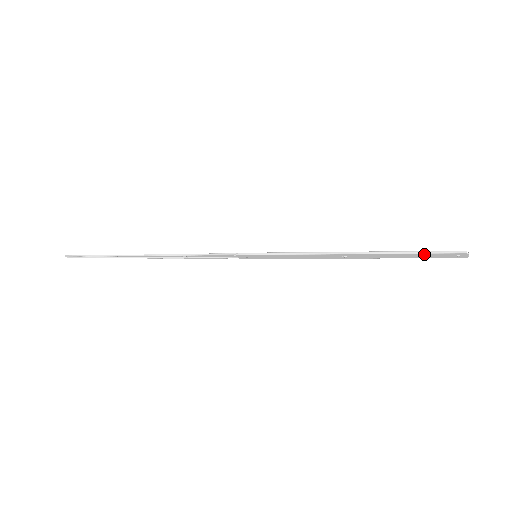
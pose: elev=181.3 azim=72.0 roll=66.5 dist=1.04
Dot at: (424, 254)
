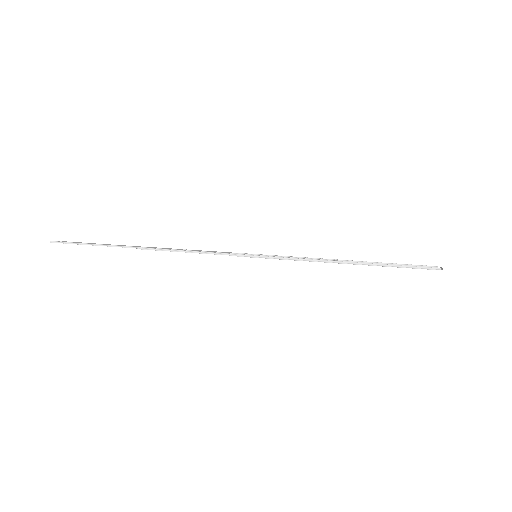
Dot at: occluded
